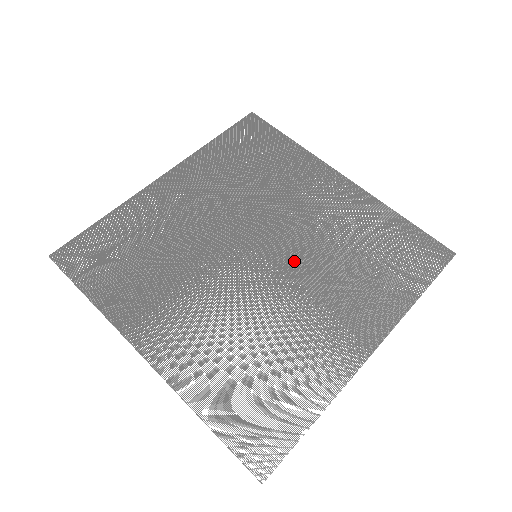
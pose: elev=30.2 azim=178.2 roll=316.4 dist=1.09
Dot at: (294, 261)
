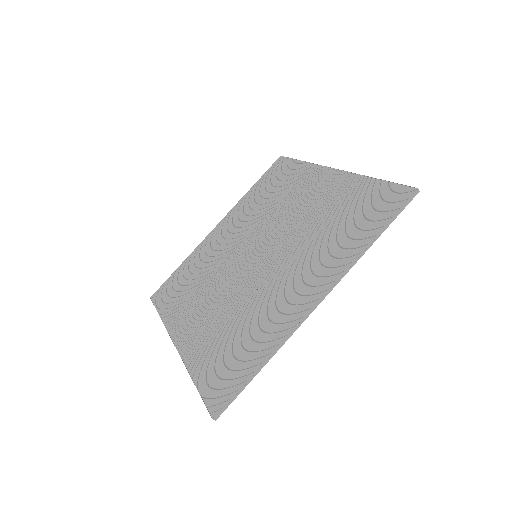
Dot at: (278, 249)
